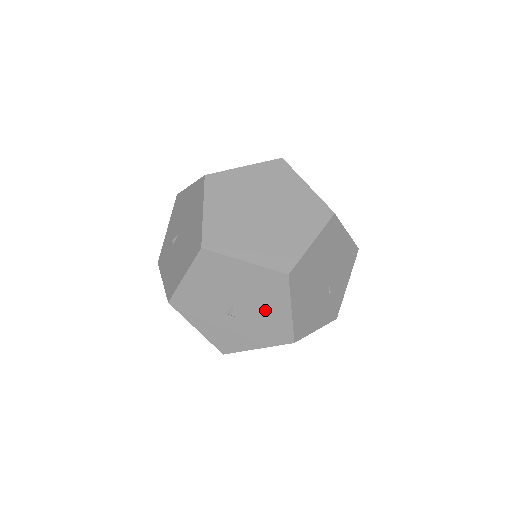
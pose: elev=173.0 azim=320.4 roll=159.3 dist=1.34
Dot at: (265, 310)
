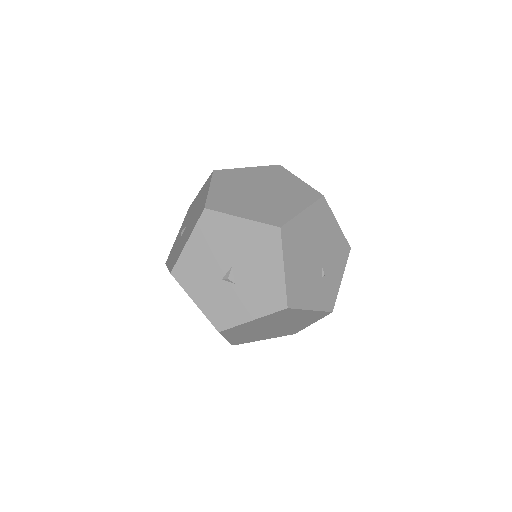
Dot at: (259, 271)
